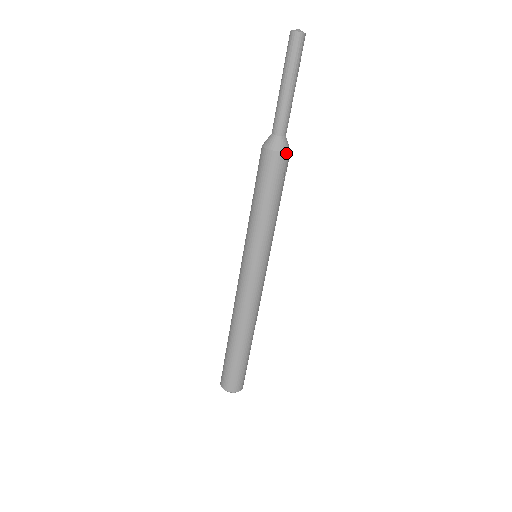
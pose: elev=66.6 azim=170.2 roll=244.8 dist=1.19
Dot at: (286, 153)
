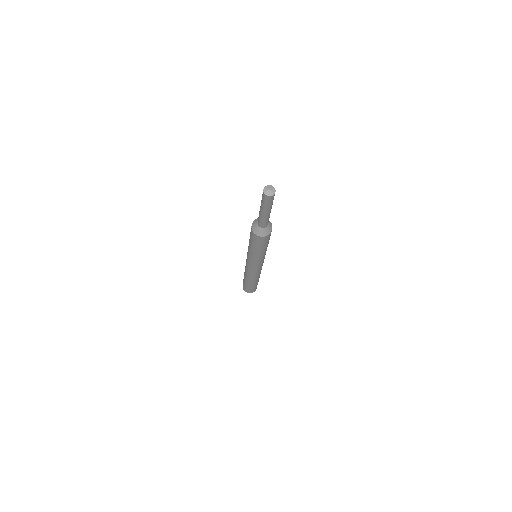
Dot at: (269, 234)
